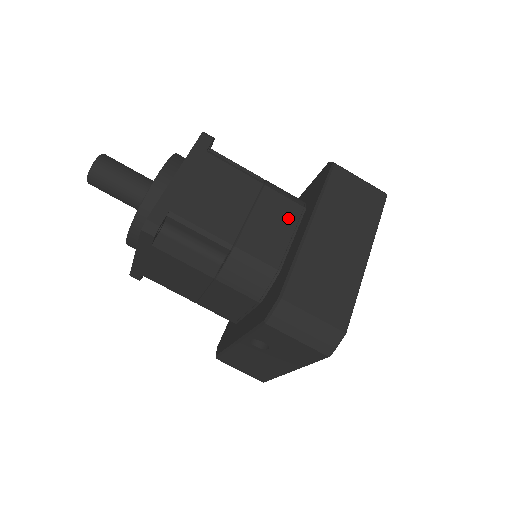
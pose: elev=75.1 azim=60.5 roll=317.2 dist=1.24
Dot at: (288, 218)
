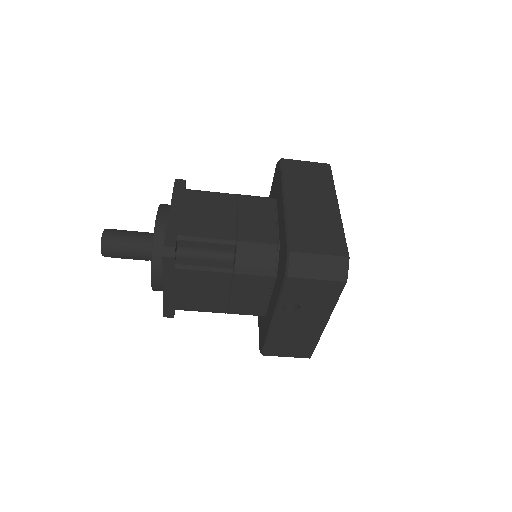
Dot at: (267, 209)
